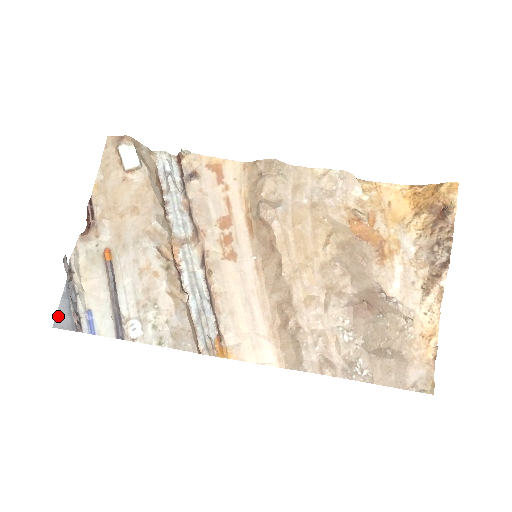
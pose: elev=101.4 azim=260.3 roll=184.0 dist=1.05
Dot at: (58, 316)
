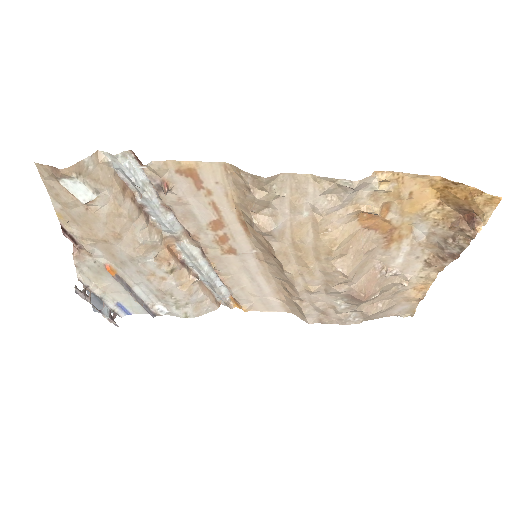
Dot at: occluded
